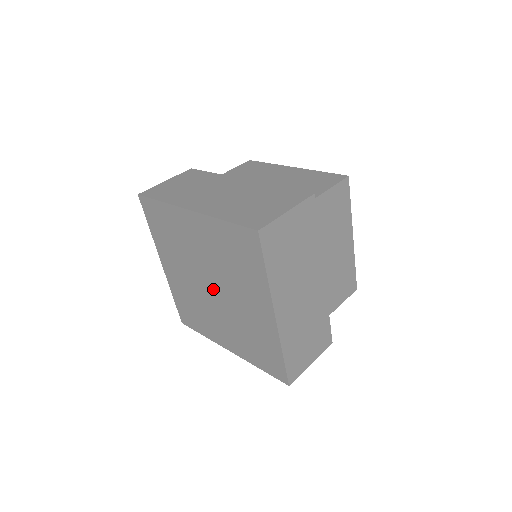
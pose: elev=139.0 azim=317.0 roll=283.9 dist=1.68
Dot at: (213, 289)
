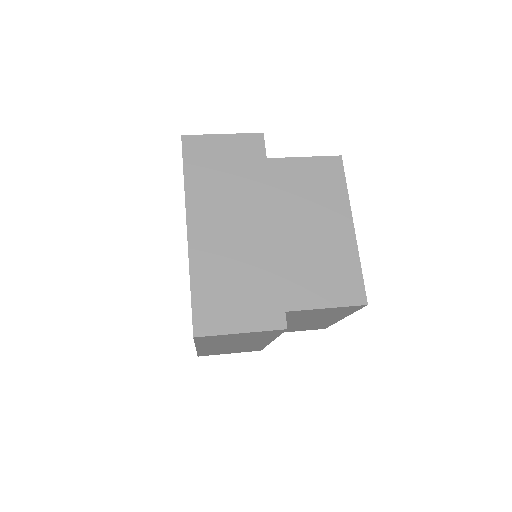
Dot at: occluded
